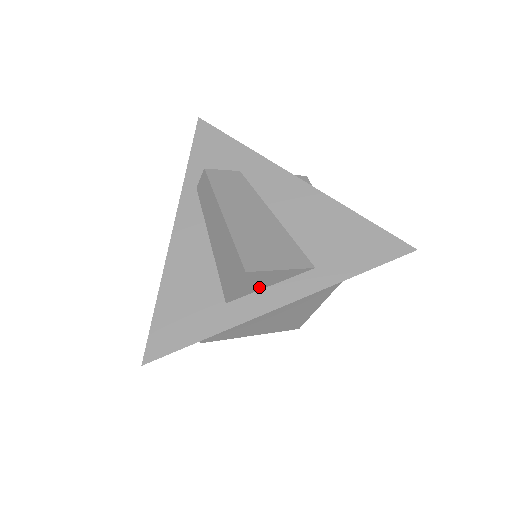
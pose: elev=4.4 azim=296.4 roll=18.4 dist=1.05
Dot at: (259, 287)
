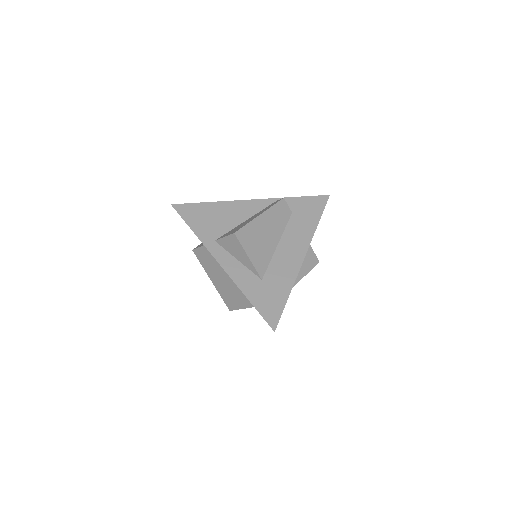
Dot at: occluded
